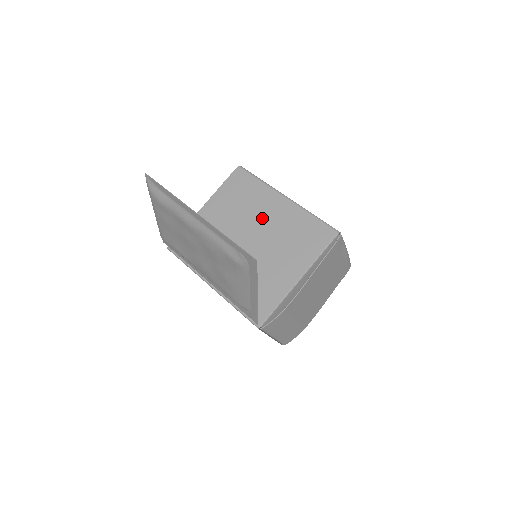
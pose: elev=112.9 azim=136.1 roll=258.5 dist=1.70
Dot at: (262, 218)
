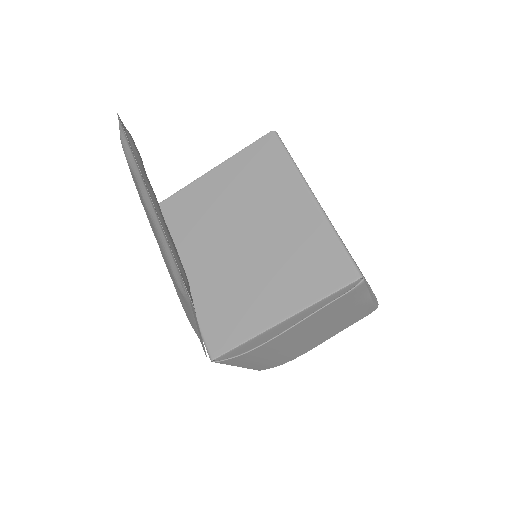
Dot at: (272, 215)
